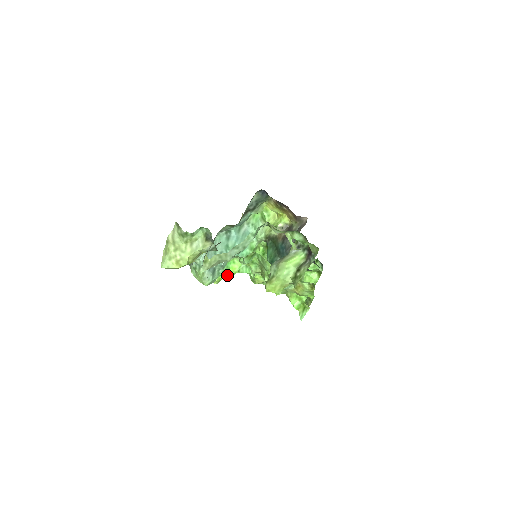
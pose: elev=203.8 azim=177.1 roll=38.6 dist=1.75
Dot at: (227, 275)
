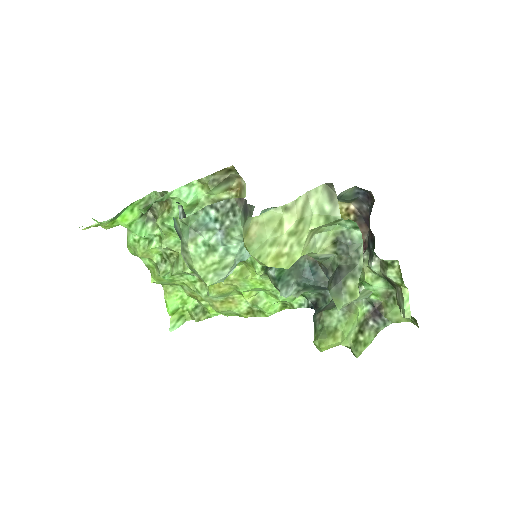
Dot at: (109, 224)
